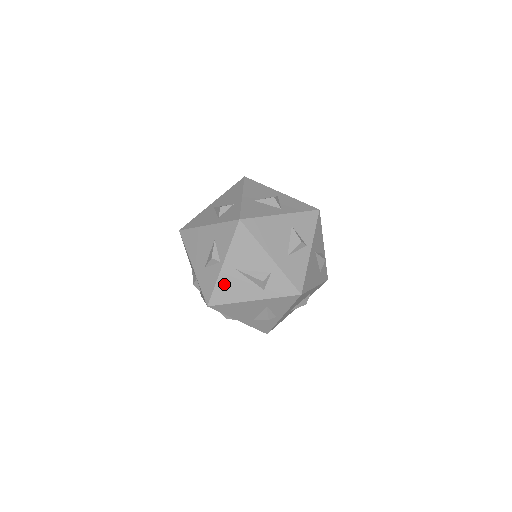
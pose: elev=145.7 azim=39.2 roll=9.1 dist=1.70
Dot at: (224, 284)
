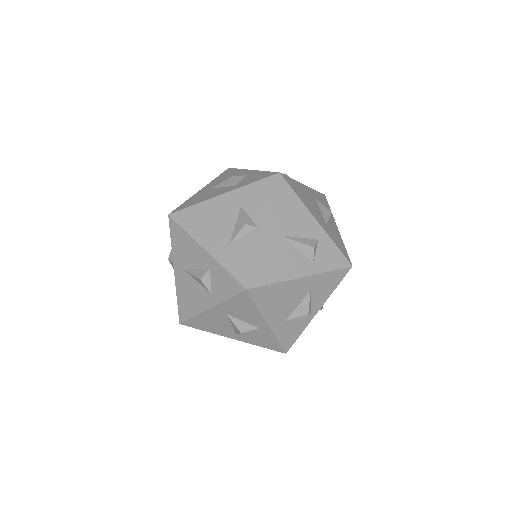
Dot at: (266, 256)
